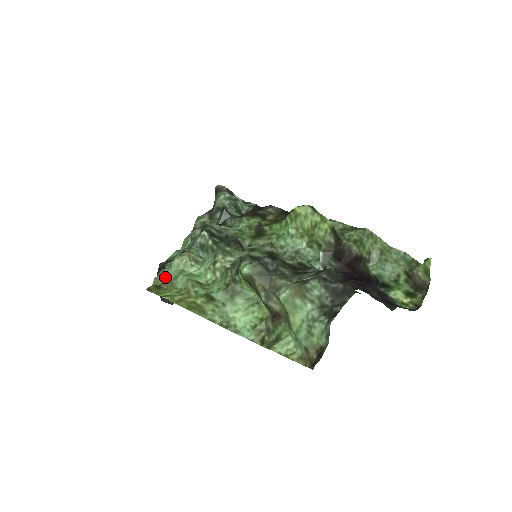
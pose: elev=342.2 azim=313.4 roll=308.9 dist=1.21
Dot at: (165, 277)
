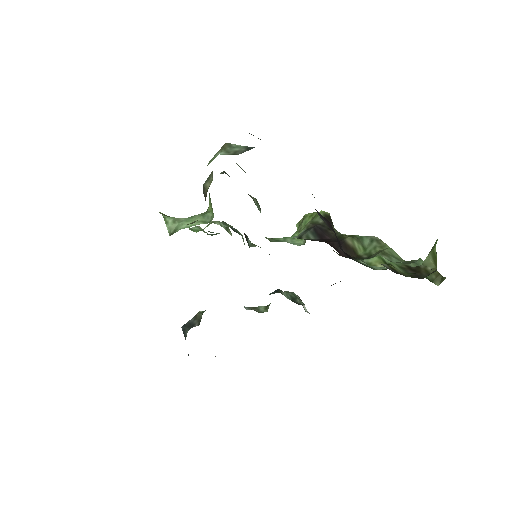
Dot at: occluded
